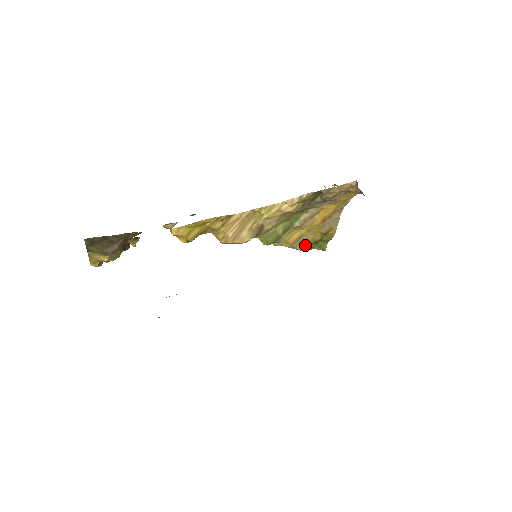
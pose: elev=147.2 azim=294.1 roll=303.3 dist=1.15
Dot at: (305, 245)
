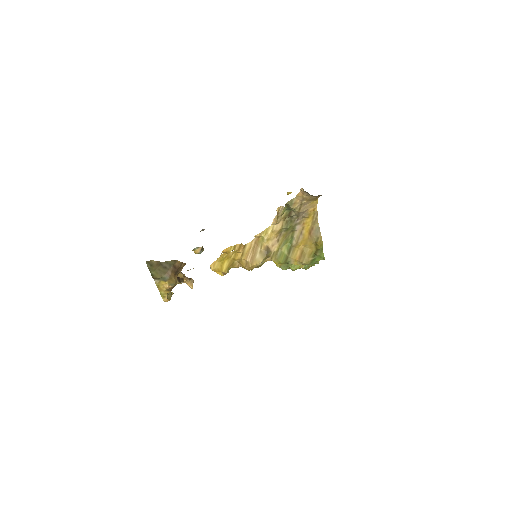
Dot at: (308, 258)
